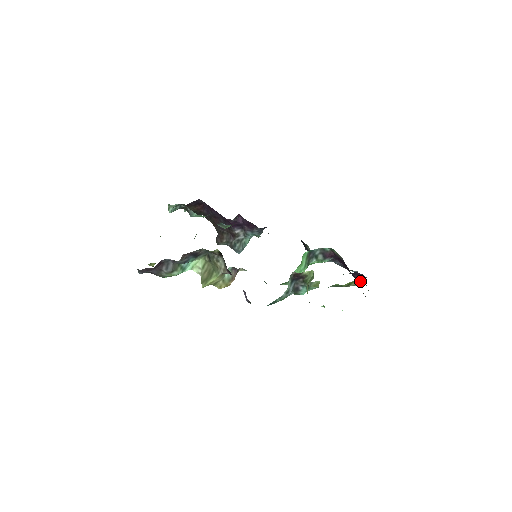
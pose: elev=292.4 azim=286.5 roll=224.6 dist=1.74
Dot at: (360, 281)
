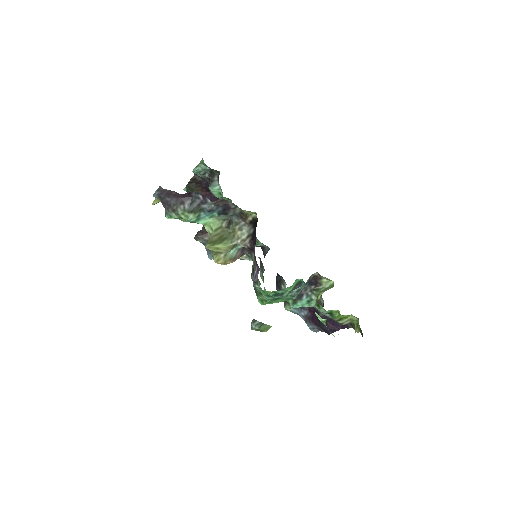
Dot at: (352, 320)
